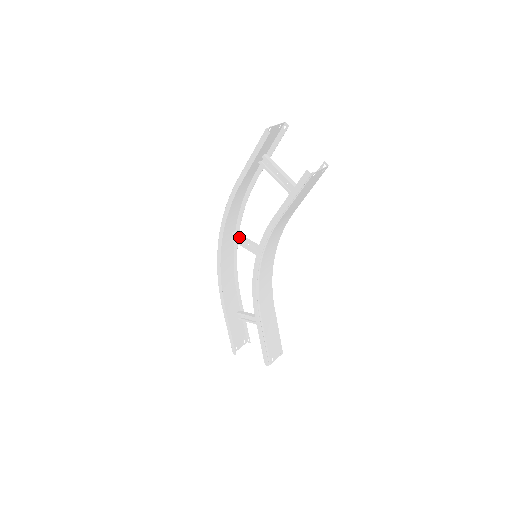
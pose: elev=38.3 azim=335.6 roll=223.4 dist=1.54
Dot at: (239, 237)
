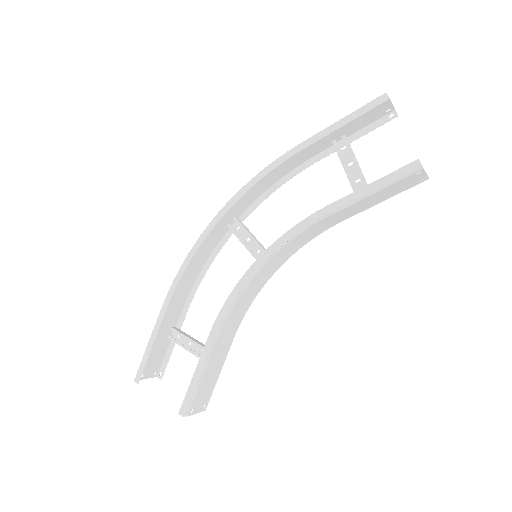
Dot at: (242, 225)
